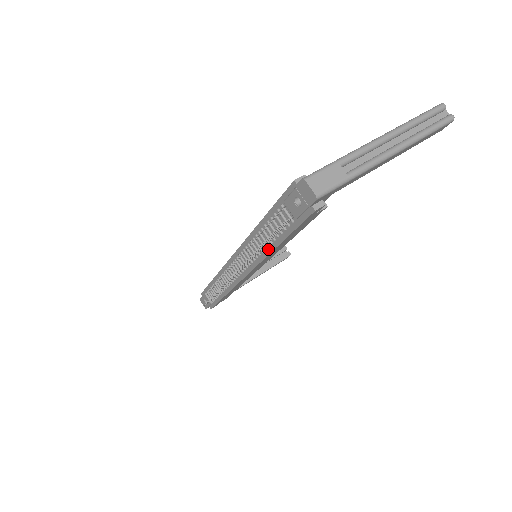
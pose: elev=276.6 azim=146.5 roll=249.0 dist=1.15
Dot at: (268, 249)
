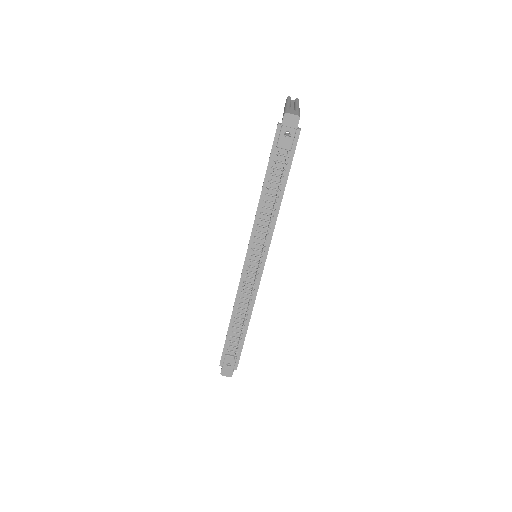
Dot at: (276, 207)
